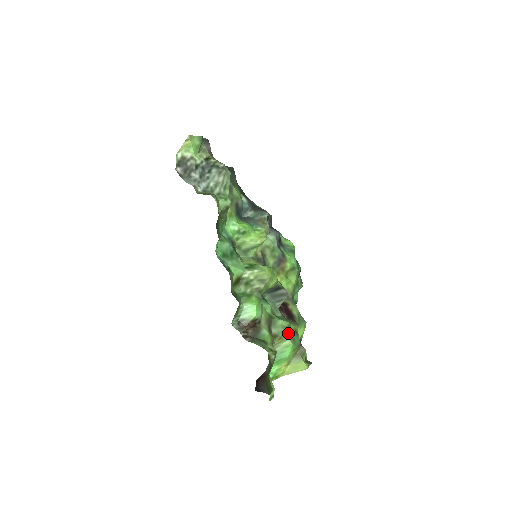
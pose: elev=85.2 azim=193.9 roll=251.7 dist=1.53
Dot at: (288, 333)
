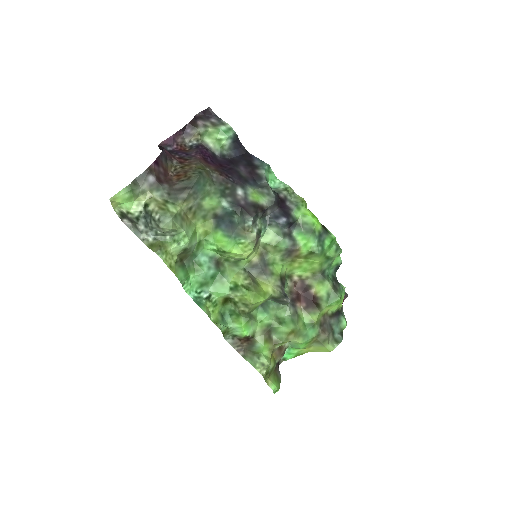
Dot at: (293, 336)
